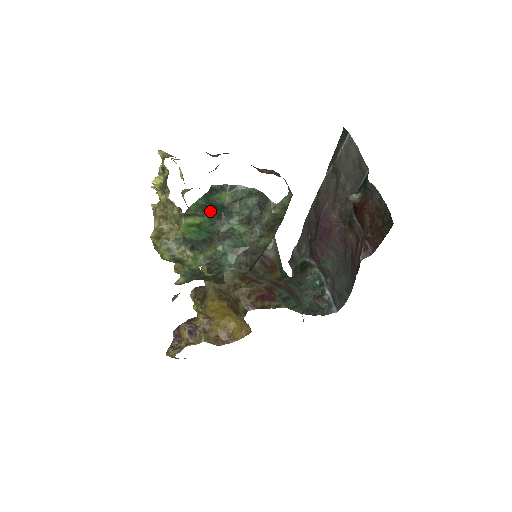
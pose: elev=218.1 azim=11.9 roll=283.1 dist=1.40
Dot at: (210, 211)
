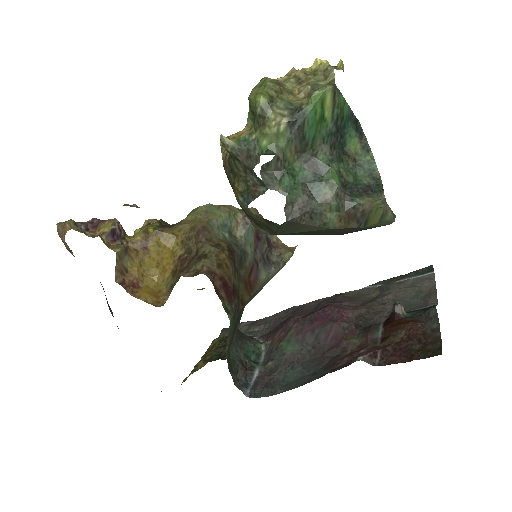
Dot at: (337, 129)
